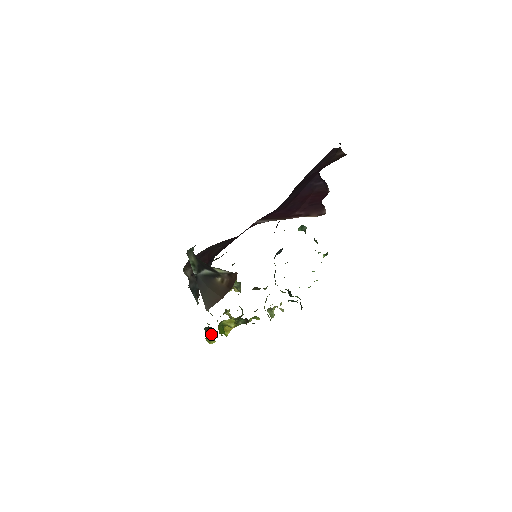
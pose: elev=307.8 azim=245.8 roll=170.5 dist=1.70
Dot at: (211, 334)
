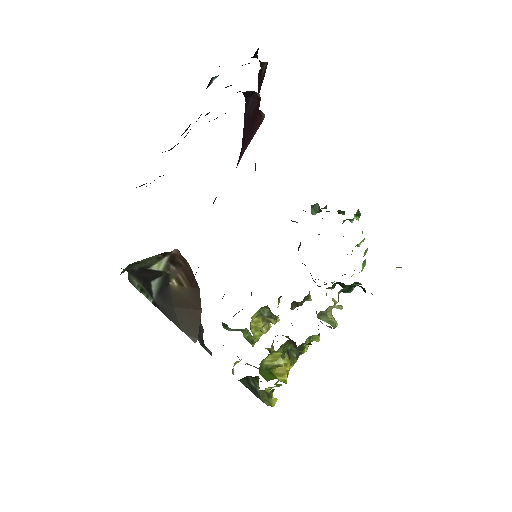
Dot at: (255, 387)
